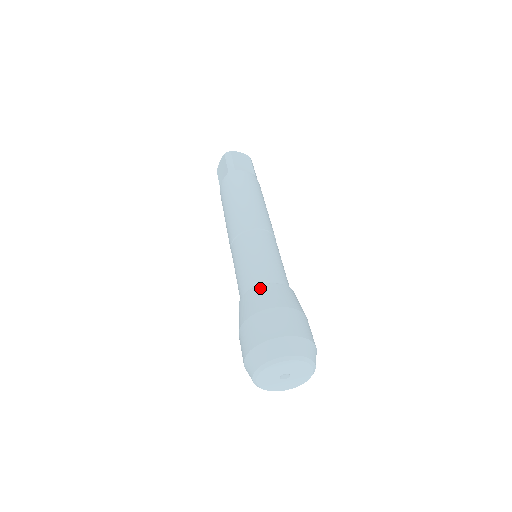
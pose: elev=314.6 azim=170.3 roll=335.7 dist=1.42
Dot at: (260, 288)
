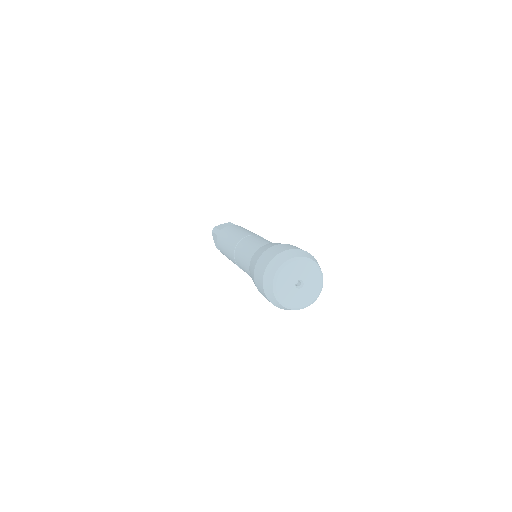
Dot at: occluded
